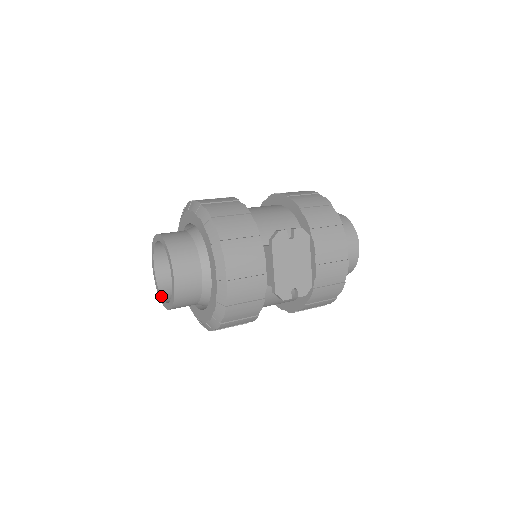
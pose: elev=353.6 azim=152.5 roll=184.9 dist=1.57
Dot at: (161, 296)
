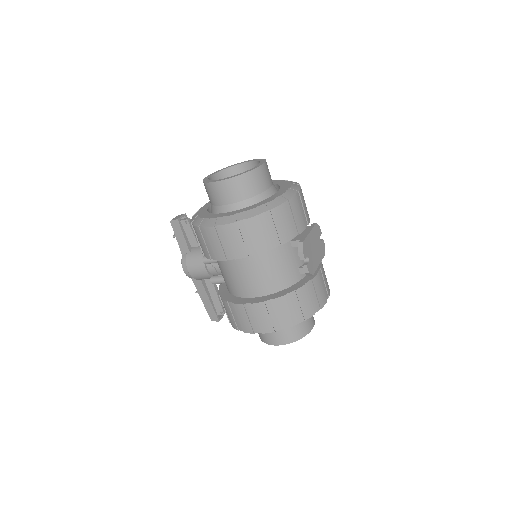
Dot at: (213, 180)
